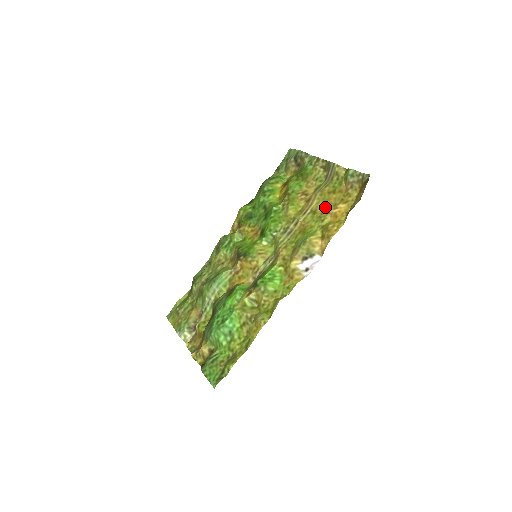
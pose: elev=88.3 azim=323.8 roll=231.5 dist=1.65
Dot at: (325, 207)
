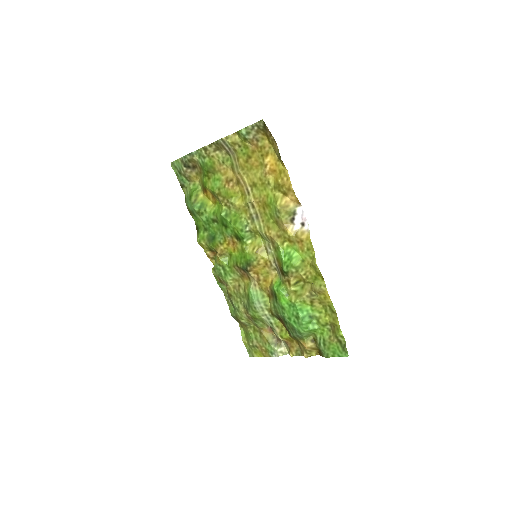
Dot at: (257, 173)
